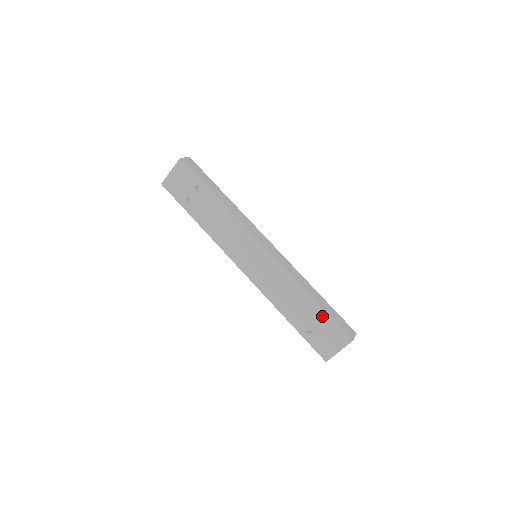
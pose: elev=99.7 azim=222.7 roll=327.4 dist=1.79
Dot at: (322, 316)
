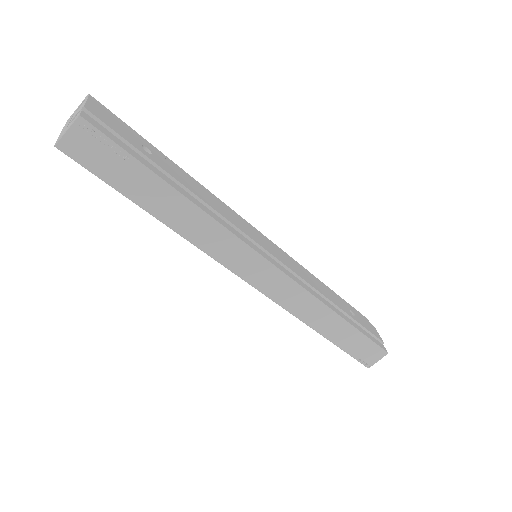
Dot at: occluded
